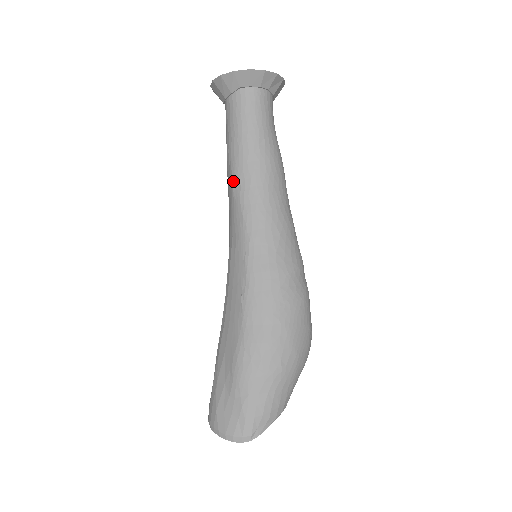
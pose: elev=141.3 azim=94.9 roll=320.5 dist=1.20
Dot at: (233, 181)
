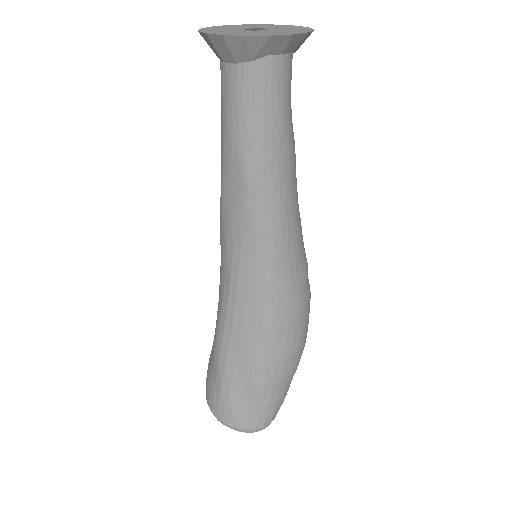
Dot at: (247, 188)
